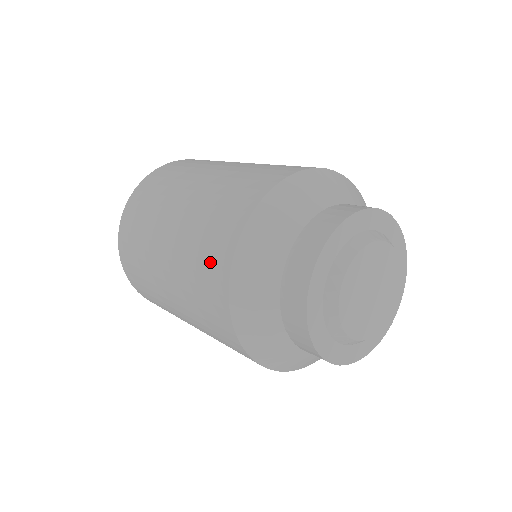
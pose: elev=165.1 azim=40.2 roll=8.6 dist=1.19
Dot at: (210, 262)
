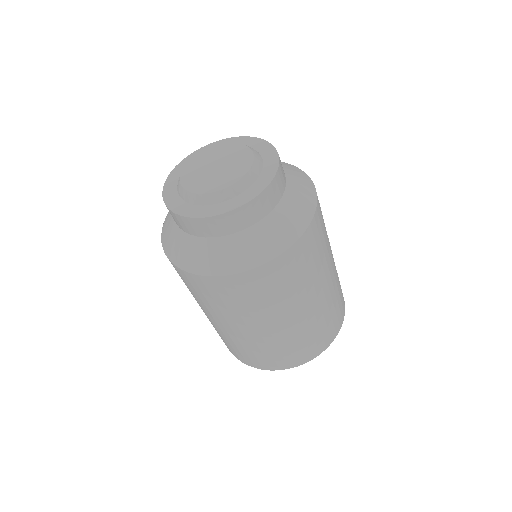
Dot at: occluded
